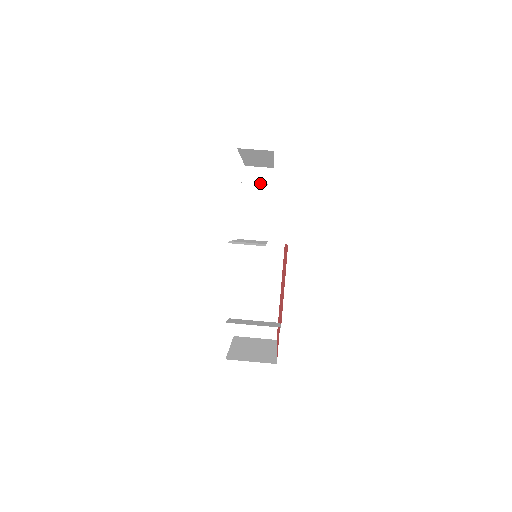
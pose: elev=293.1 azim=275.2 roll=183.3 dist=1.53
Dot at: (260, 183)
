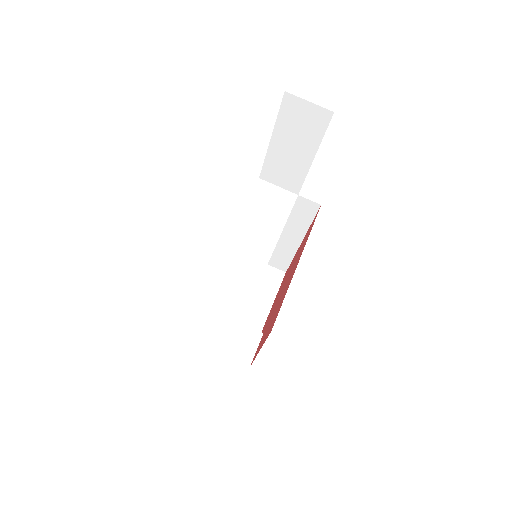
Dot at: (304, 125)
